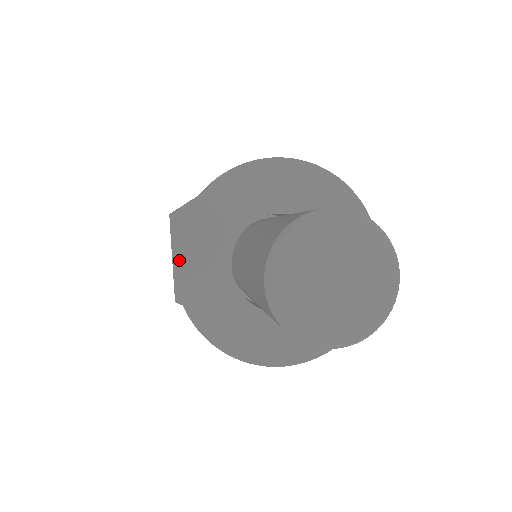
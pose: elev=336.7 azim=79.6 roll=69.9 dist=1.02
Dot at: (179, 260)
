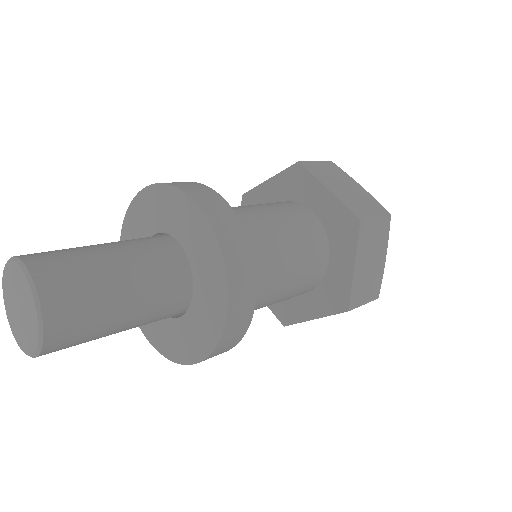
Dot at: occluded
